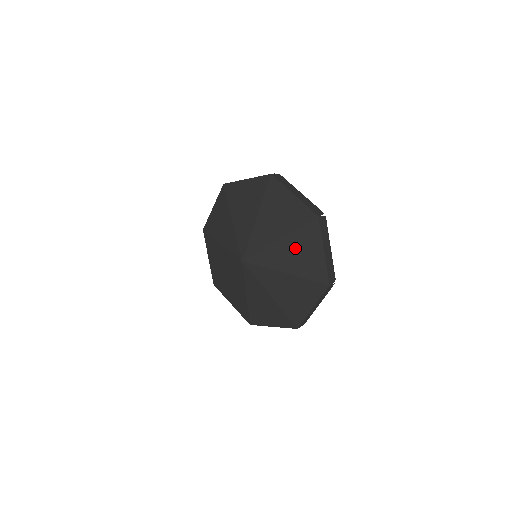
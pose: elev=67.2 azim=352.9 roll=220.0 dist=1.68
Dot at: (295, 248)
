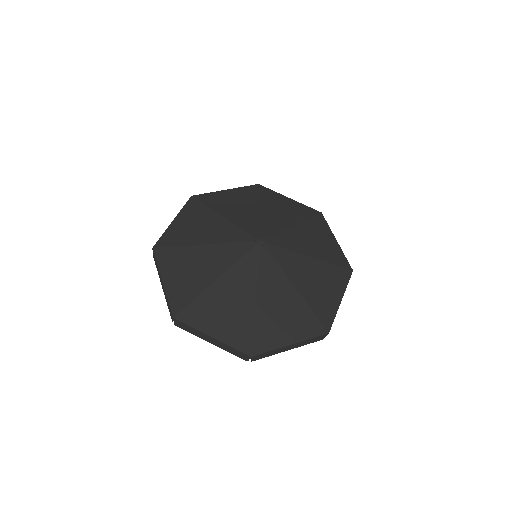
Dot at: (311, 235)
